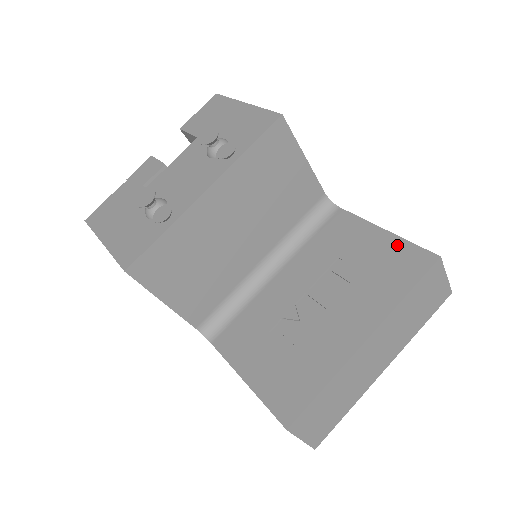
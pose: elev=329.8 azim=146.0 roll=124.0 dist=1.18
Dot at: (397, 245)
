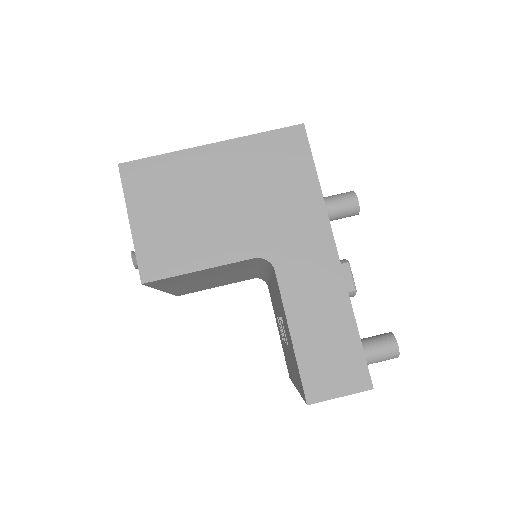
Dot at: (295, 360)
